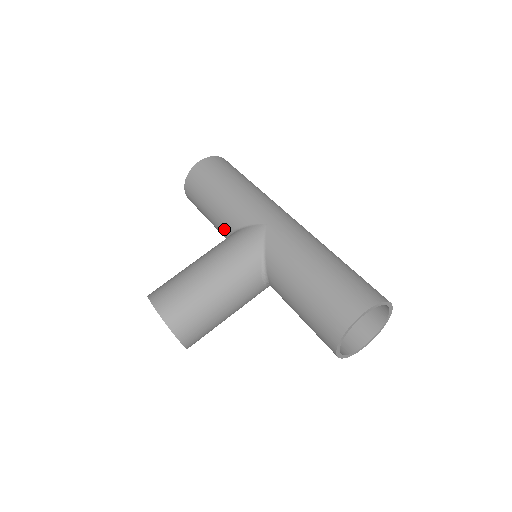
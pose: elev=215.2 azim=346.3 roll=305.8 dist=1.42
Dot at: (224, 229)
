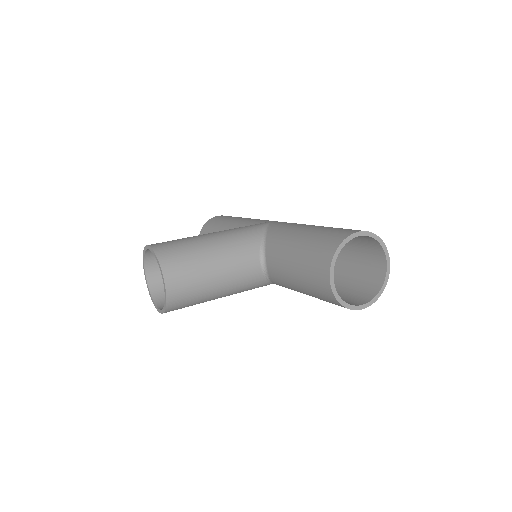
Dot at: occluded
